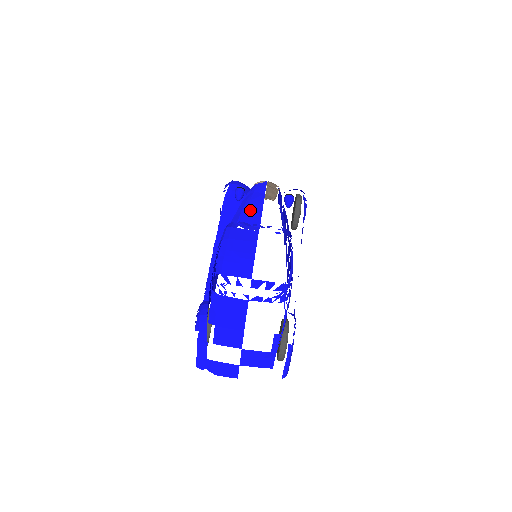
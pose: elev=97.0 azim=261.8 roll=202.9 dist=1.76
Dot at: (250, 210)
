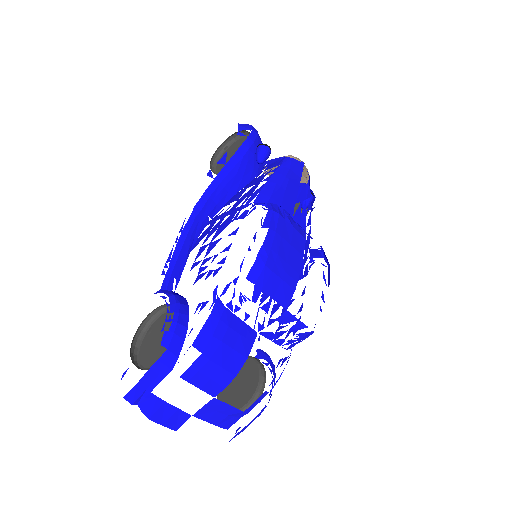
Dot at: (284, 193)
